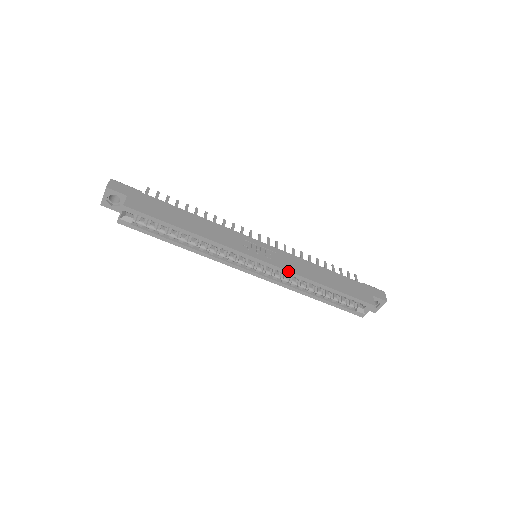
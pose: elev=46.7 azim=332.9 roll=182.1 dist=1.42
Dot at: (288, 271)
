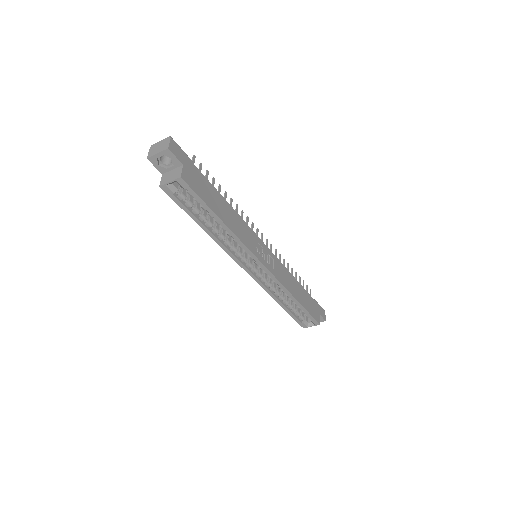
Dot at: (279, 281)
